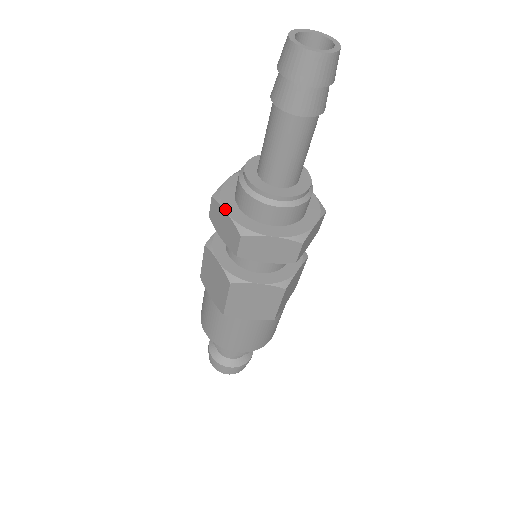
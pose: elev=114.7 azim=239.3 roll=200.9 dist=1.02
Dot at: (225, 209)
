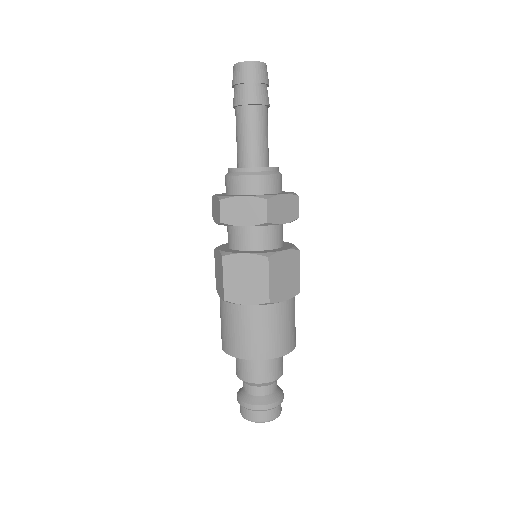
Dot at: (215, 195)
